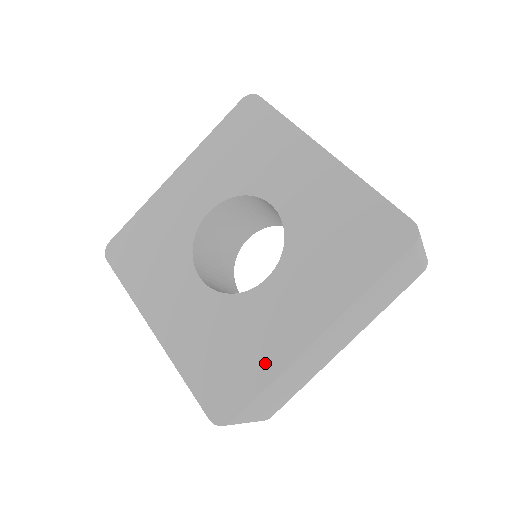
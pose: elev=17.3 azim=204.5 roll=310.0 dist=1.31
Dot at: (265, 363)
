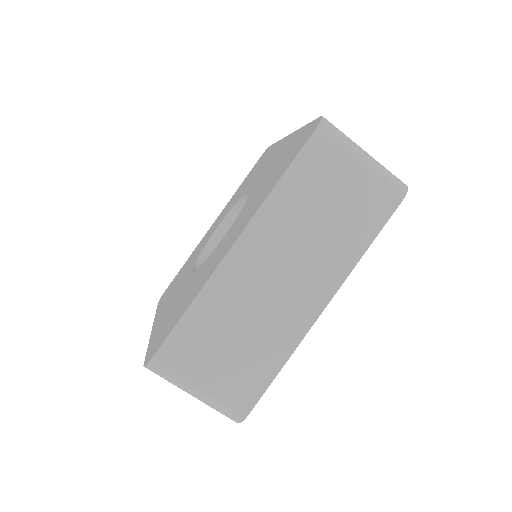
Dot at: (195, 292)
